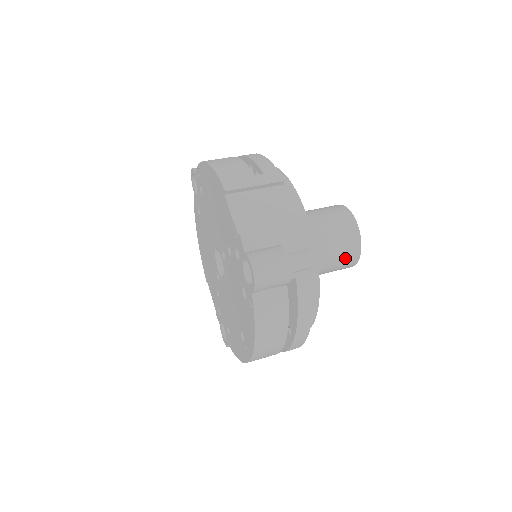
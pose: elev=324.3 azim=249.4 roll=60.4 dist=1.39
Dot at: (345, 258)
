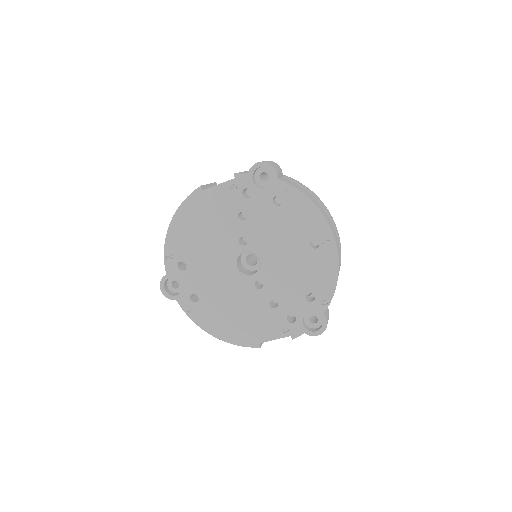
Dot at: occluded
